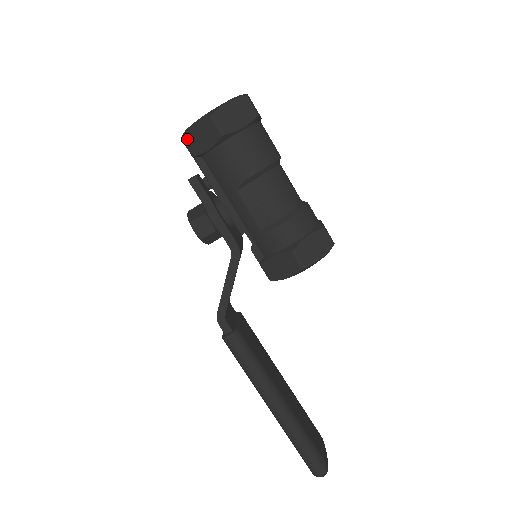
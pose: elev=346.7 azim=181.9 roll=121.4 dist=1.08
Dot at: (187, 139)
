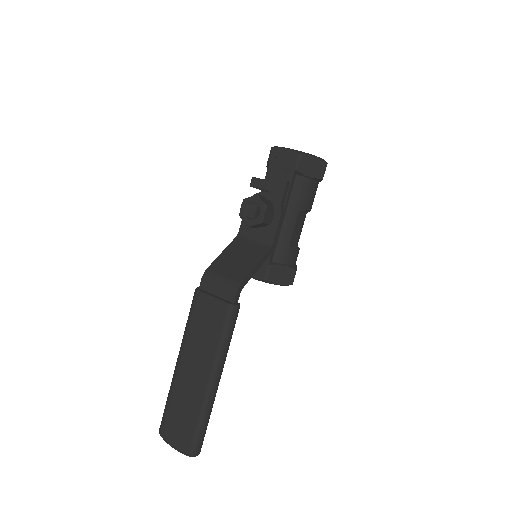
Dot at: (304, 158)
